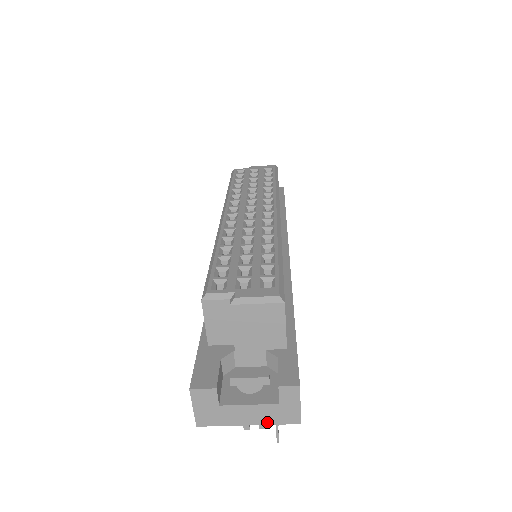
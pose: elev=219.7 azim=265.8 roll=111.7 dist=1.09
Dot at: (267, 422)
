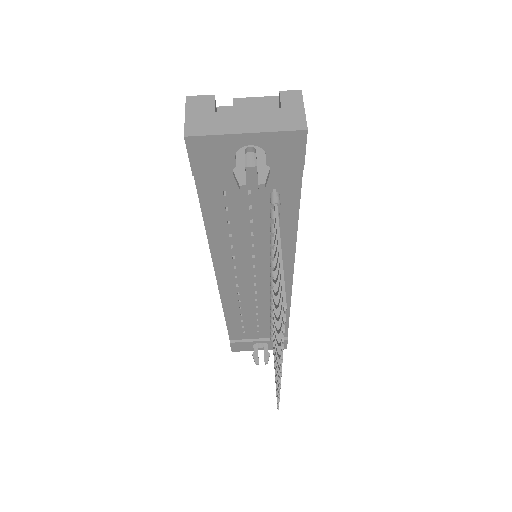
Dot at: (268, 129)
